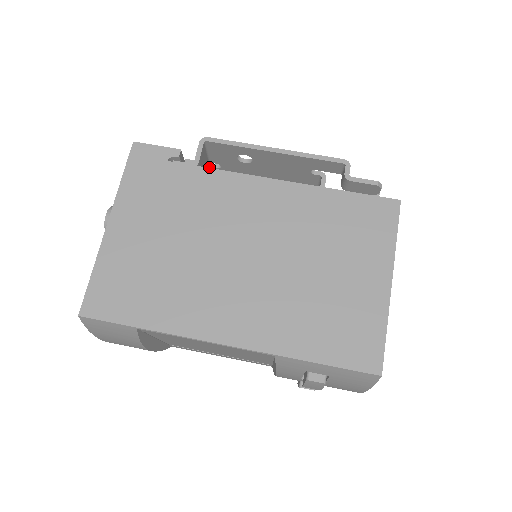
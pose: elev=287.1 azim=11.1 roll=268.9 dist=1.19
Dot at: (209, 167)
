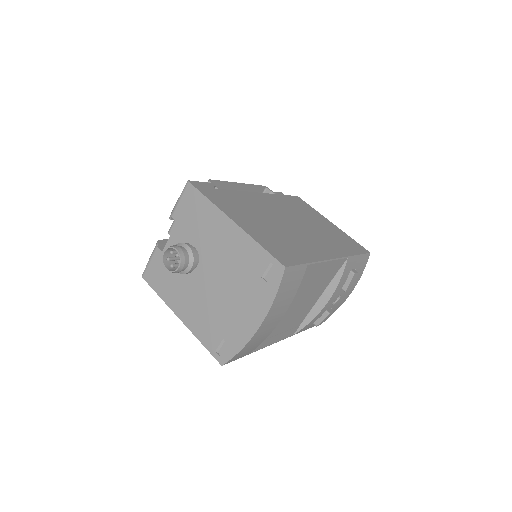
Dot at: occluded
